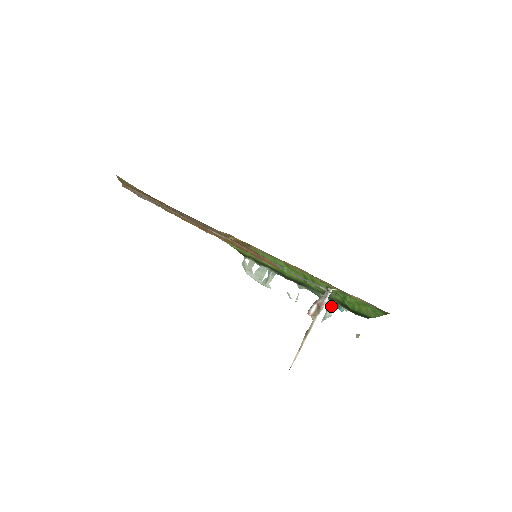
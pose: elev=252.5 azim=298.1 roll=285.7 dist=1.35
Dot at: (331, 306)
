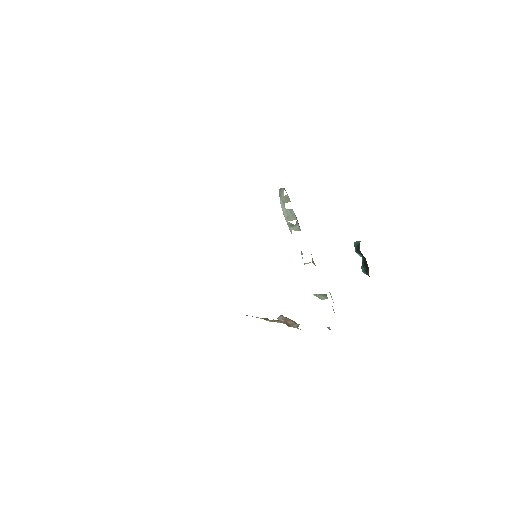
Dot at: (325, 297)
